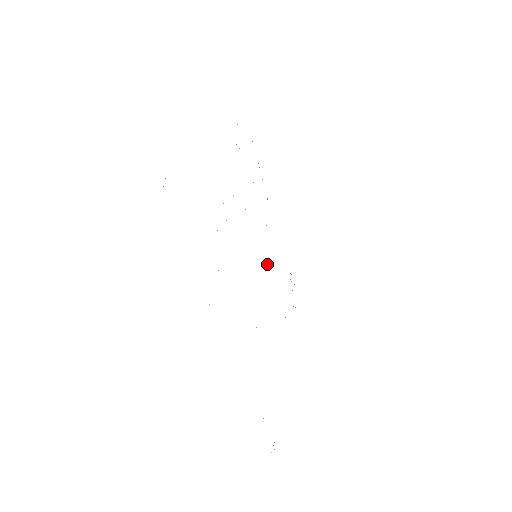
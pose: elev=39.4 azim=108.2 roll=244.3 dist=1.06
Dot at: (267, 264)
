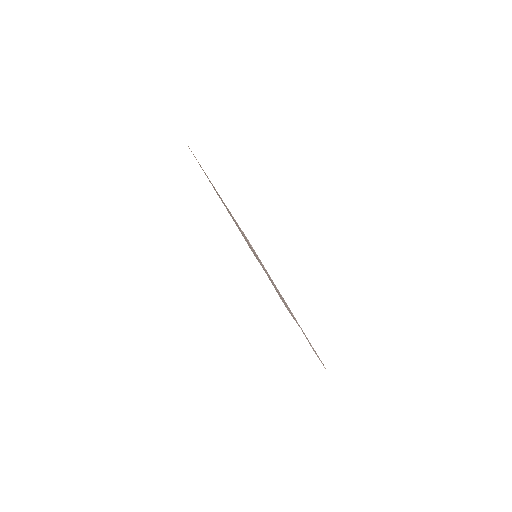
Dot at: occluded
